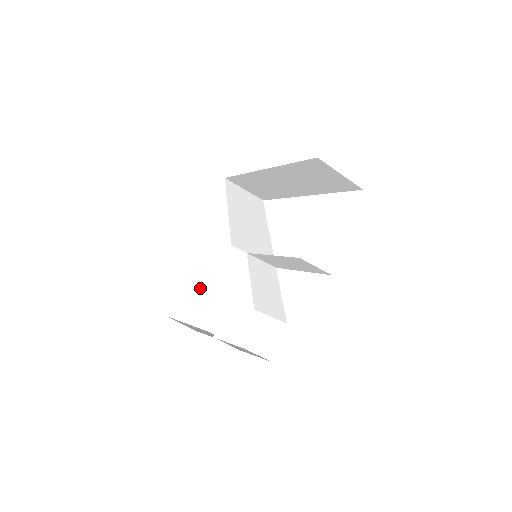
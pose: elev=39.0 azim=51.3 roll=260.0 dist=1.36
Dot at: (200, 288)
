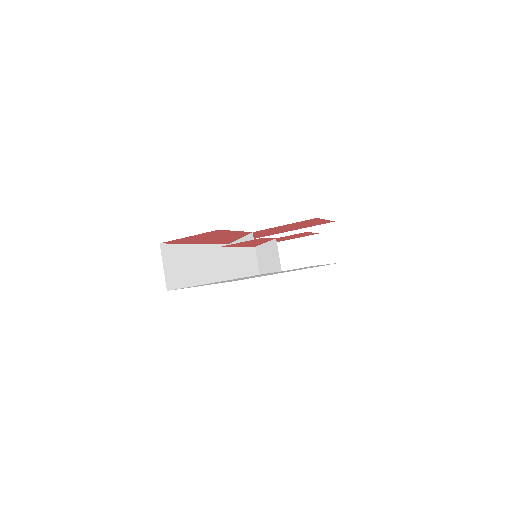
Dot at: (183, 262)
